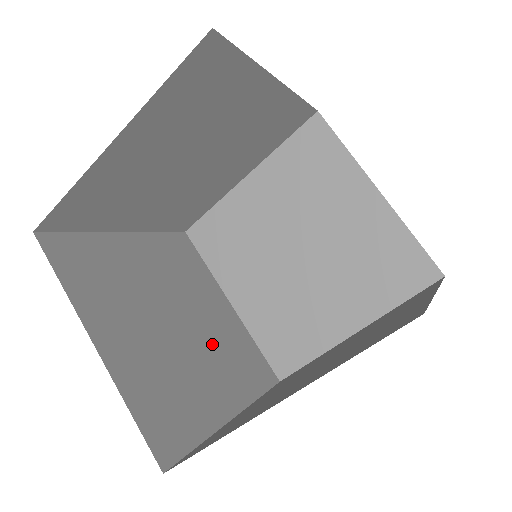
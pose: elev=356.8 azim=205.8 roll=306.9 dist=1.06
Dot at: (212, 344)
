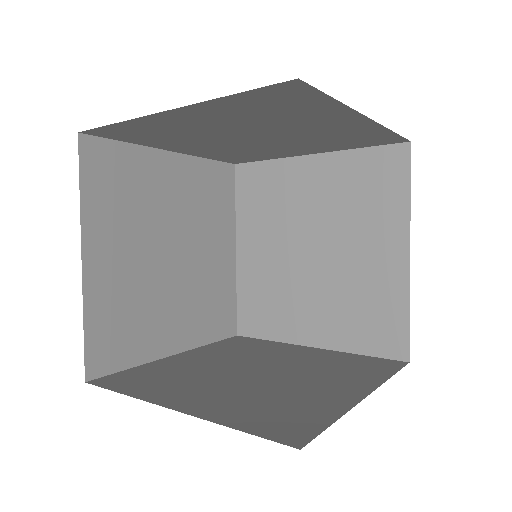
Dot at: (193, 285)
